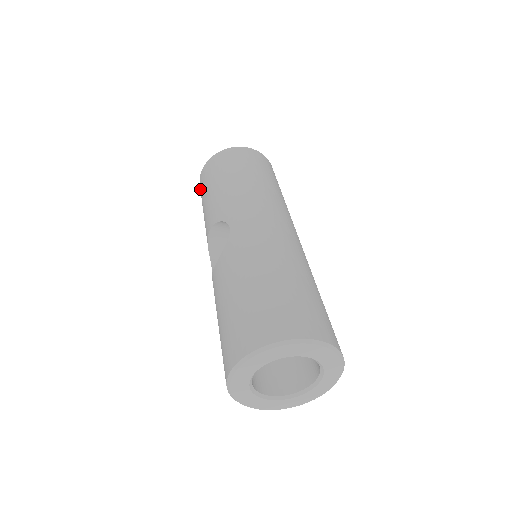
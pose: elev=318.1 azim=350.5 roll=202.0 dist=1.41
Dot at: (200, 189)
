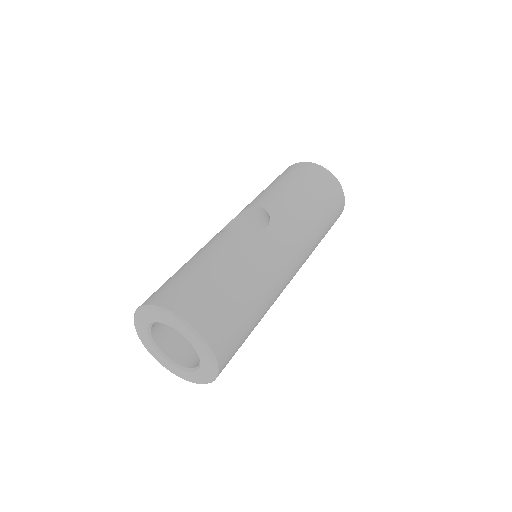
Dot at: (287, 169)
